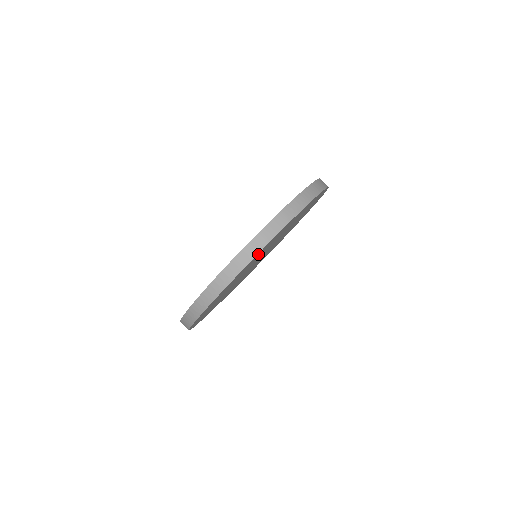
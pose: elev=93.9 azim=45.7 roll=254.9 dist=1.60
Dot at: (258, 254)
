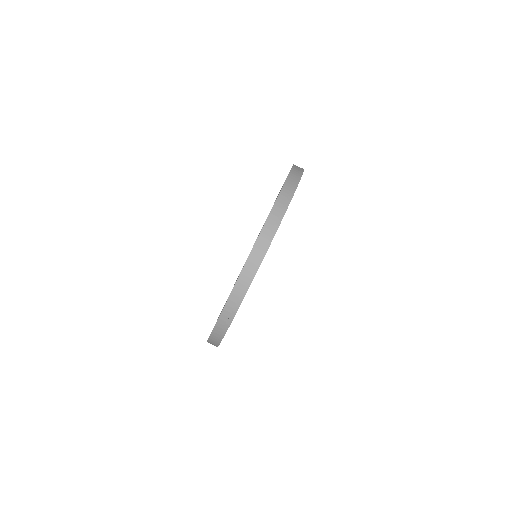
Dot at: occluded
